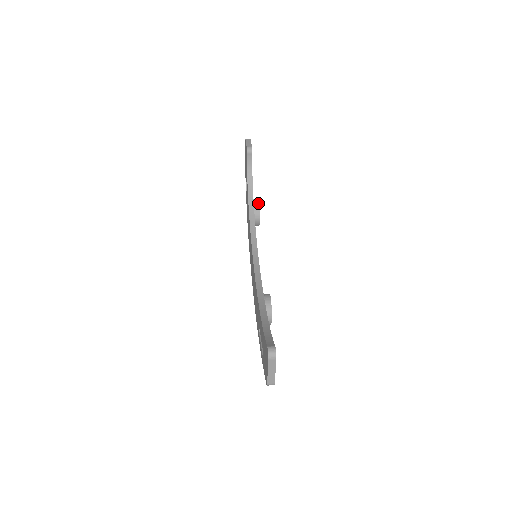
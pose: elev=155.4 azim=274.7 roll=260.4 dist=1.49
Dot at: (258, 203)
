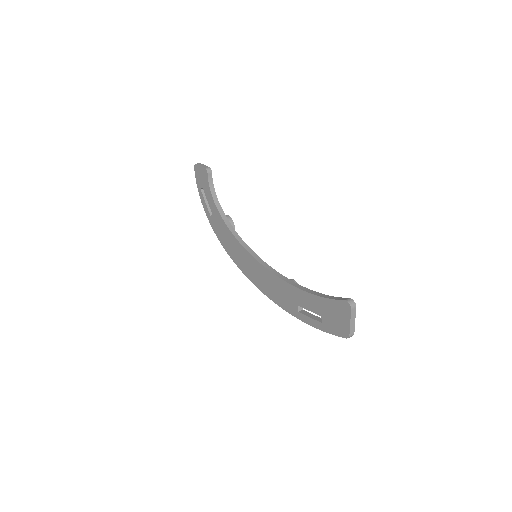
Dot at: (228, 216)
